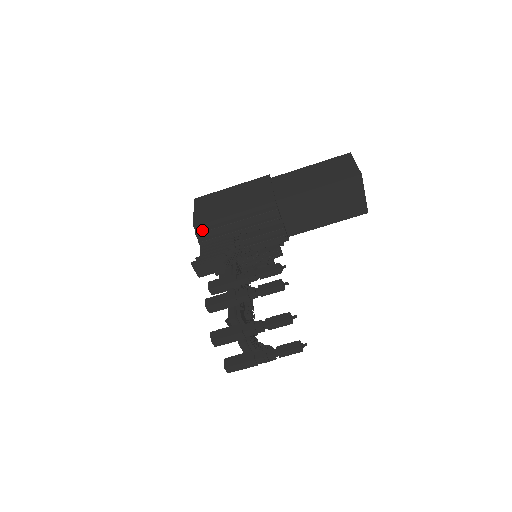
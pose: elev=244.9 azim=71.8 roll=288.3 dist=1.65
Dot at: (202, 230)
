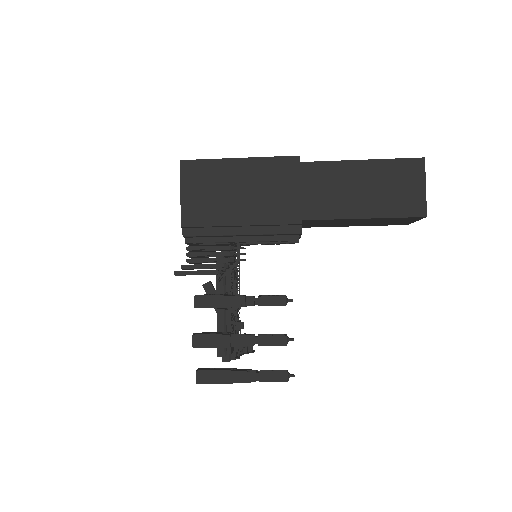
Dot at: (192, 232)
